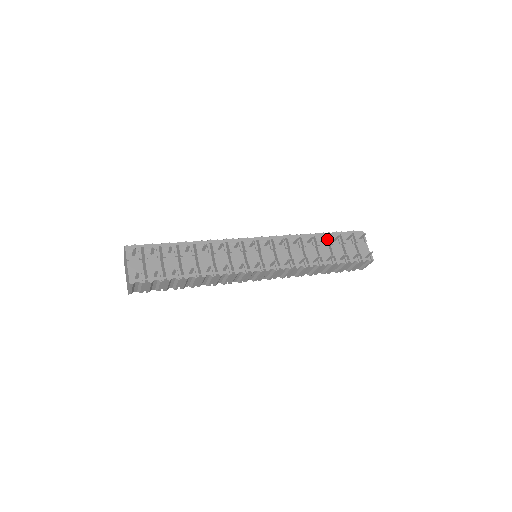
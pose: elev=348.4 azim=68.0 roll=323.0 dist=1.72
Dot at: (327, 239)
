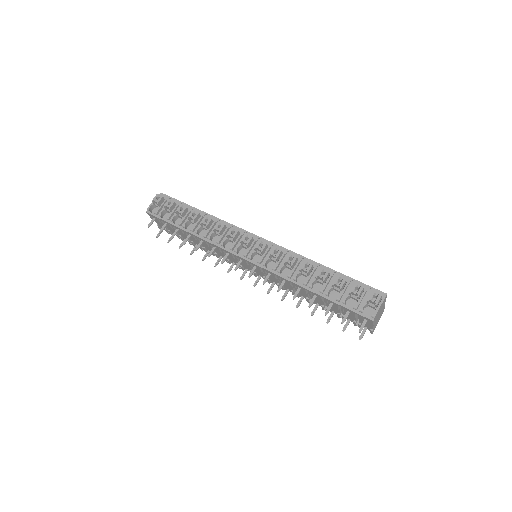
Dot at: occluded
